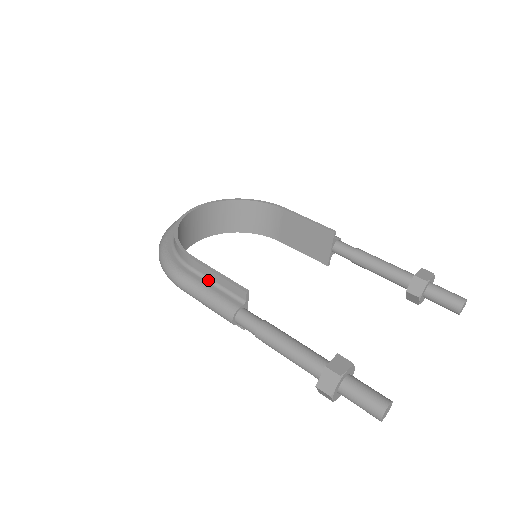
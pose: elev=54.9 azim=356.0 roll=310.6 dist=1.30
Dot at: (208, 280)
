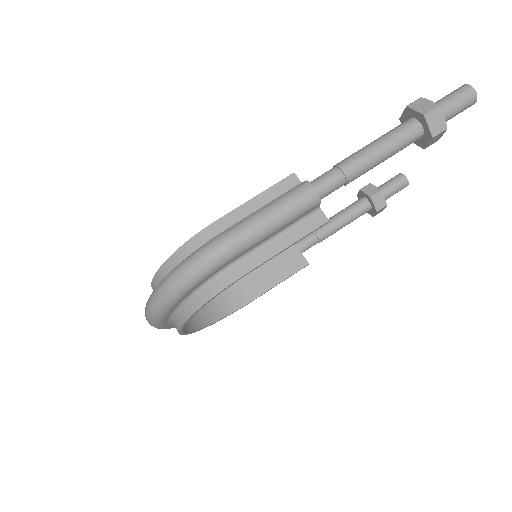
Dot at: occluded
